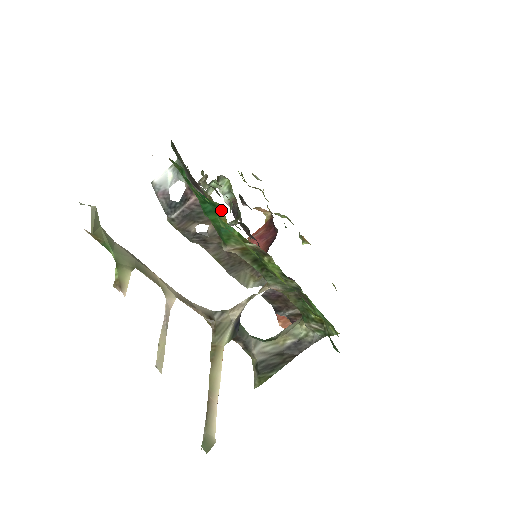
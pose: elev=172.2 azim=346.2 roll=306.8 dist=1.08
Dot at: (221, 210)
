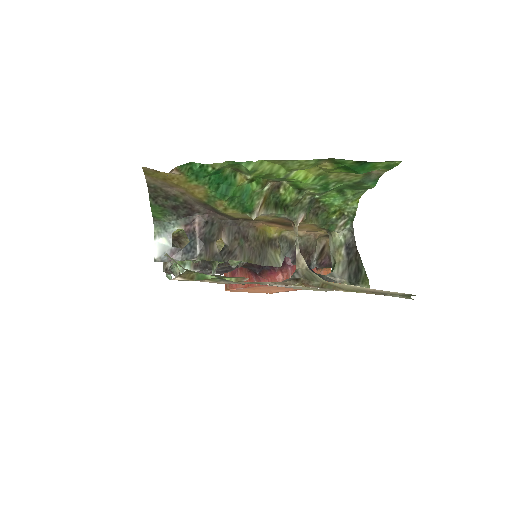
Dot at: (234, 175)
